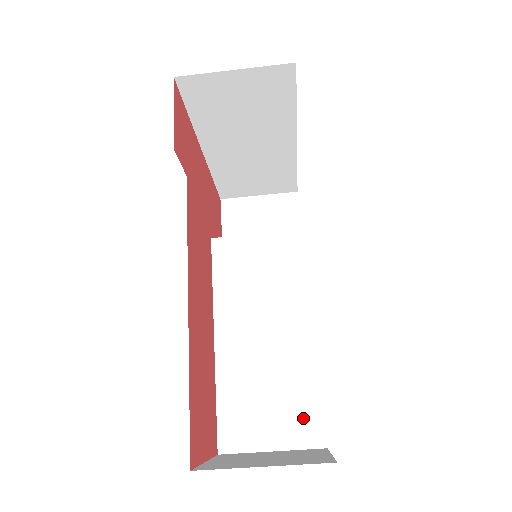
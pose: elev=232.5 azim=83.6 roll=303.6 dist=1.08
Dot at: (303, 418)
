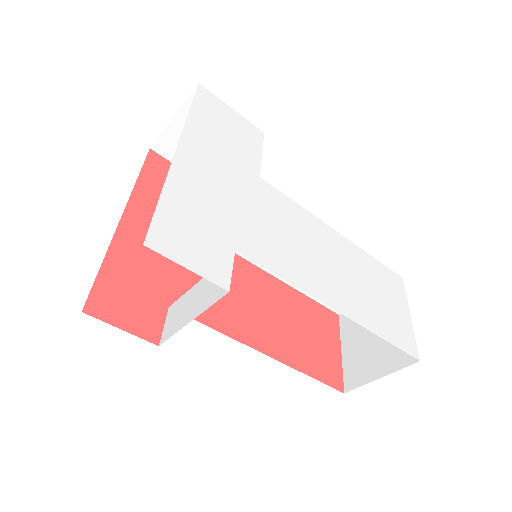
Dot at: occluded
